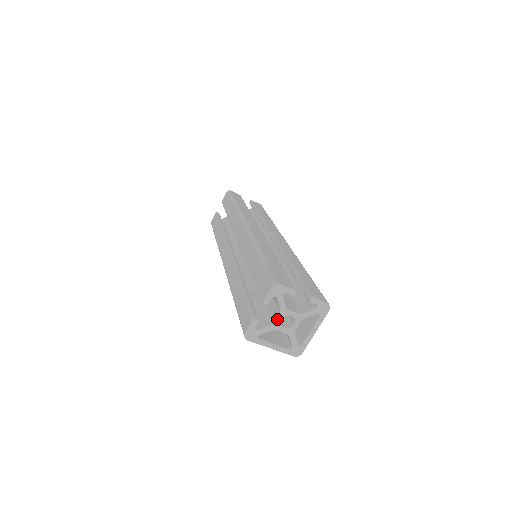
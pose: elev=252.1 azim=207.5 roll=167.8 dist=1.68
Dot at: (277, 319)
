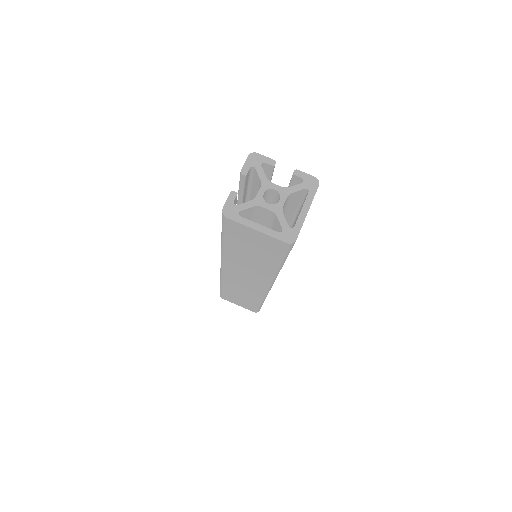
Dot at: (259, 193)
